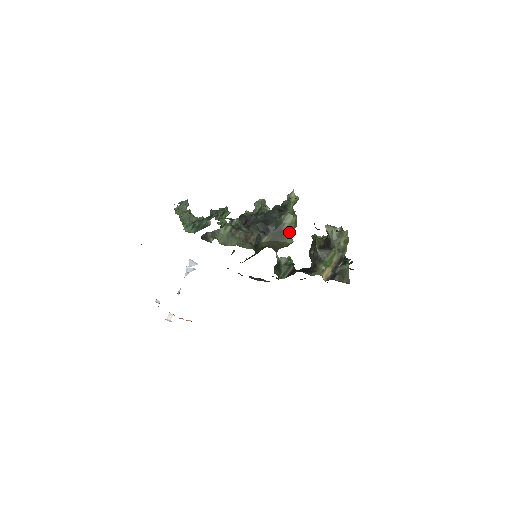
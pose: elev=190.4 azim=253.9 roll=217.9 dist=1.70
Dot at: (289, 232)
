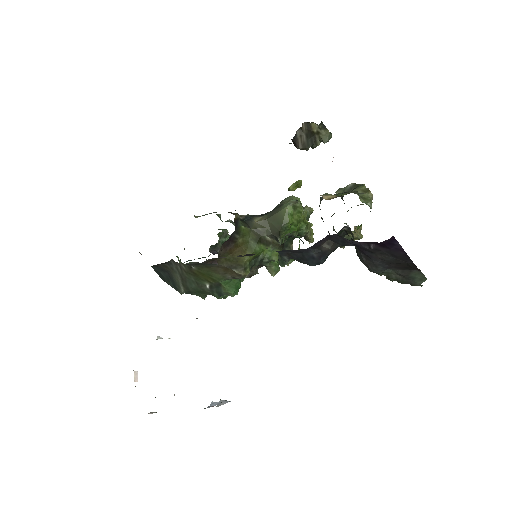
Dot at: occluded
